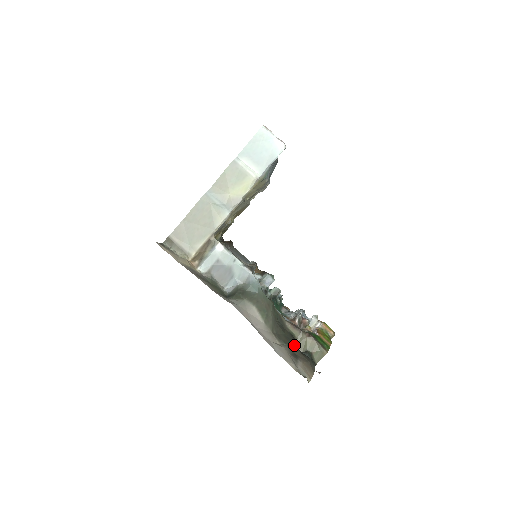
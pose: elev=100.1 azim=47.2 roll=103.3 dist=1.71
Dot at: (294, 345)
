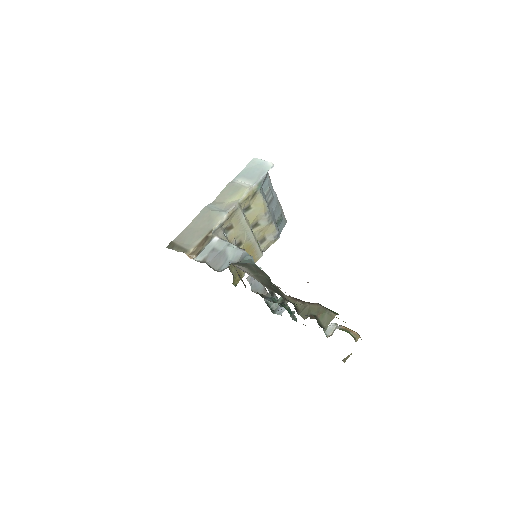
Dot at: occluded
